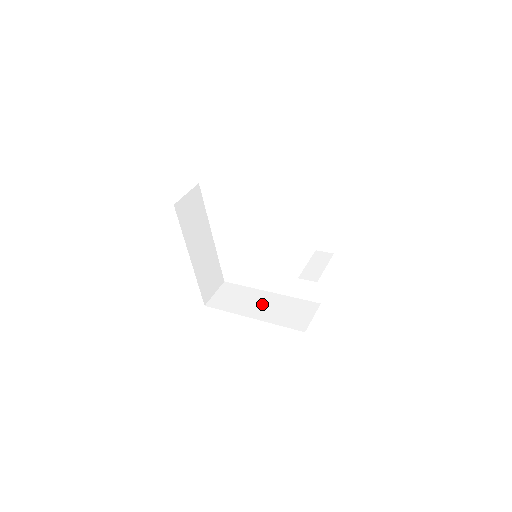
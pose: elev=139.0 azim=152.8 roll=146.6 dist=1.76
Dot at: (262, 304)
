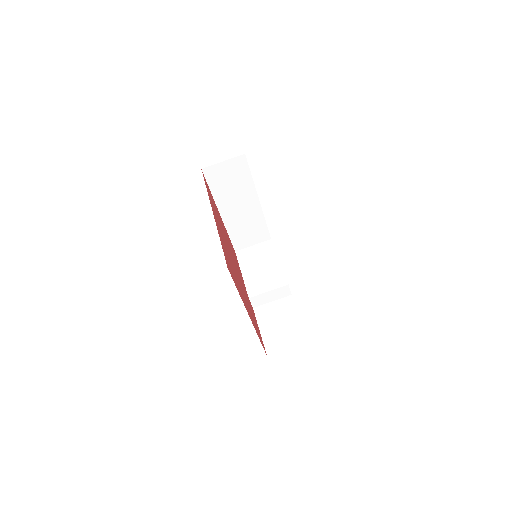
Dot at: (241, 208)
